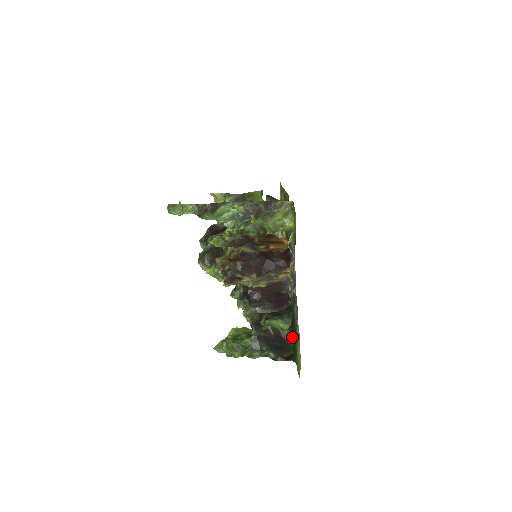
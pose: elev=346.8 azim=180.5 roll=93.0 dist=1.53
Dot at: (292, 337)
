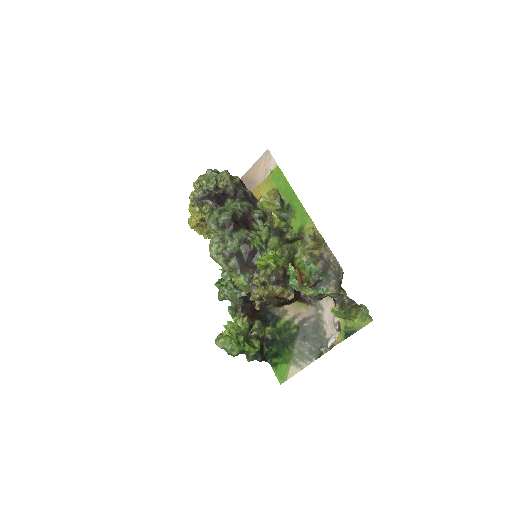
Dot at: (270, 342)
